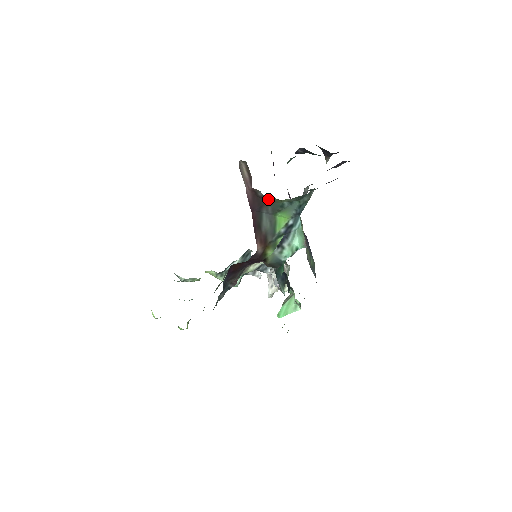
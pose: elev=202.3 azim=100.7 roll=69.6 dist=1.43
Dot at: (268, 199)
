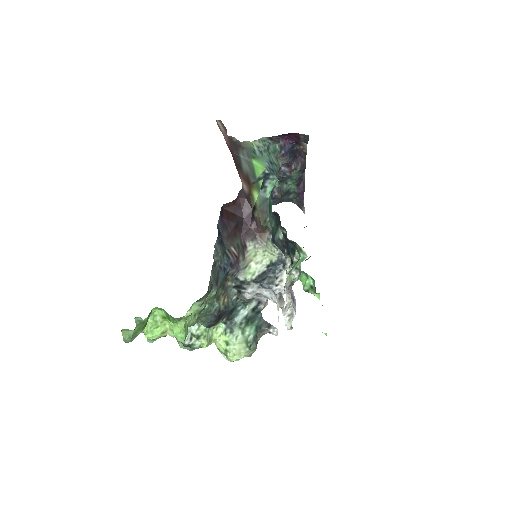
Dot at: (241, 142)
